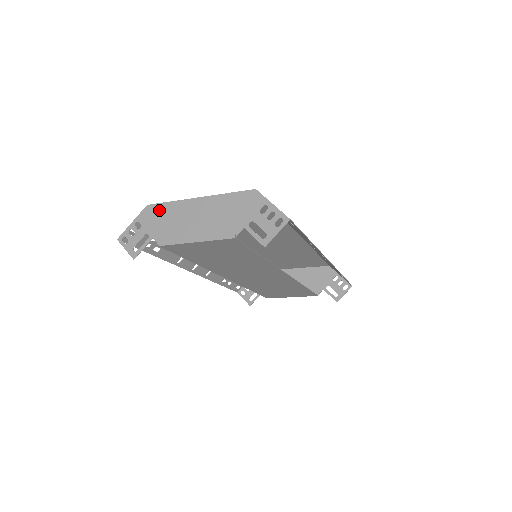
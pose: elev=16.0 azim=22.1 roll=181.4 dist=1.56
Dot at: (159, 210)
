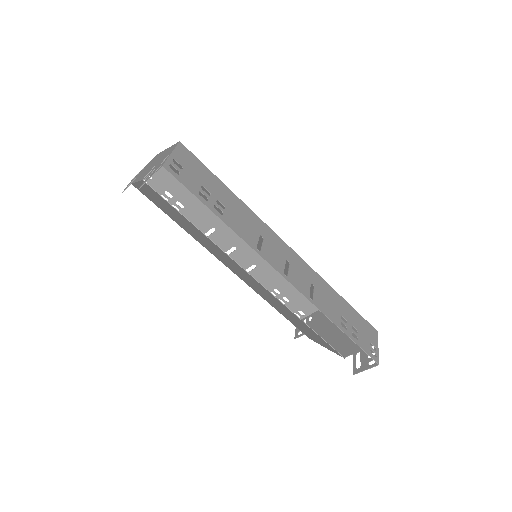
Dot at: (154, 158)
